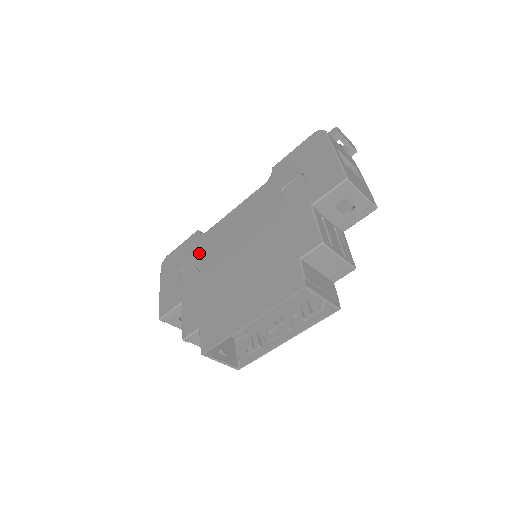
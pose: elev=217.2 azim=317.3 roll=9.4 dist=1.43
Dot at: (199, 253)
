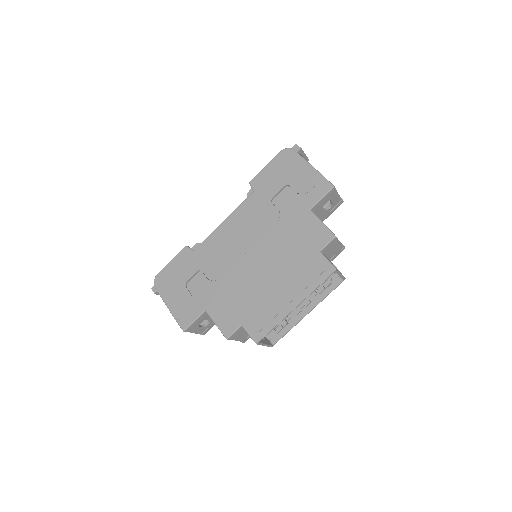
Dot at: (202, 265)
